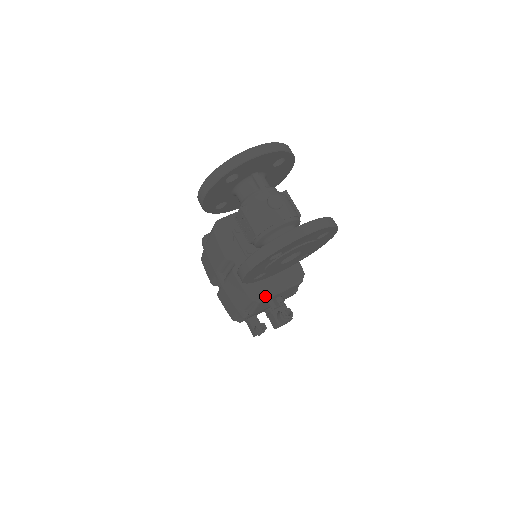
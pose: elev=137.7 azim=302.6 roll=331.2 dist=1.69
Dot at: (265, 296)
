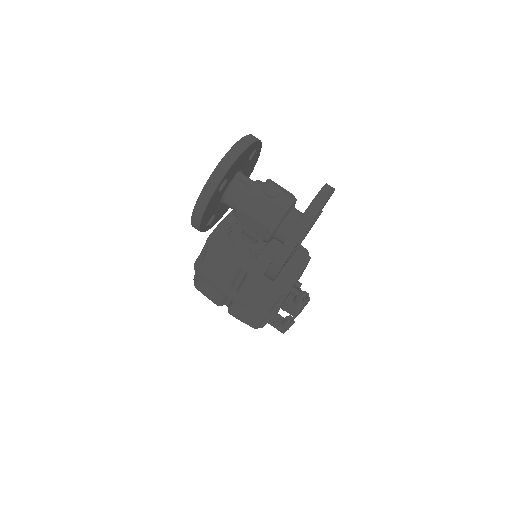
Dot at: (289, 286)
